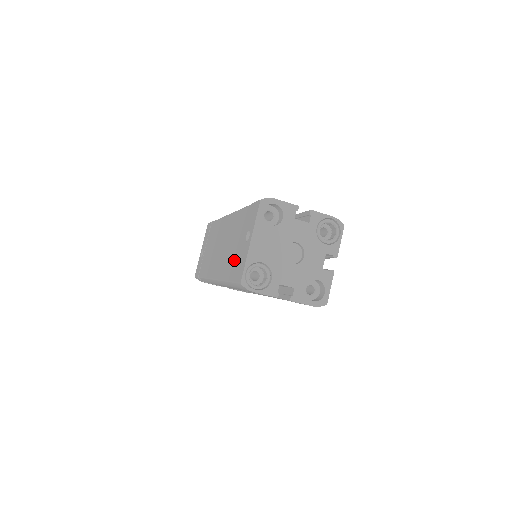
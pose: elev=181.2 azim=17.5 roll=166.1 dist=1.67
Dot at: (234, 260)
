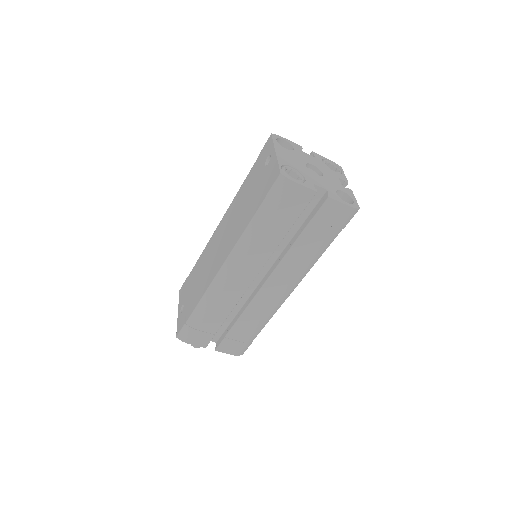
Dot at: (255, 197)
